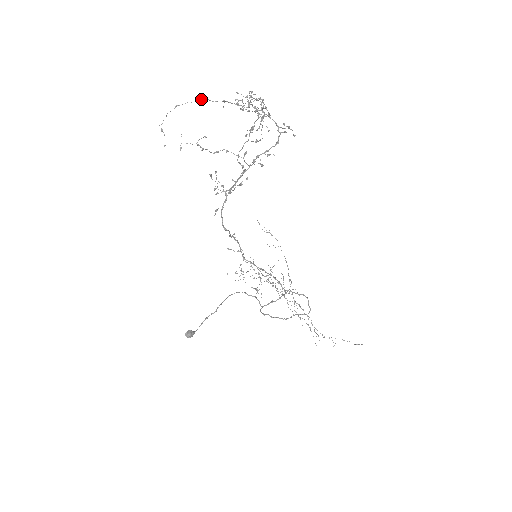
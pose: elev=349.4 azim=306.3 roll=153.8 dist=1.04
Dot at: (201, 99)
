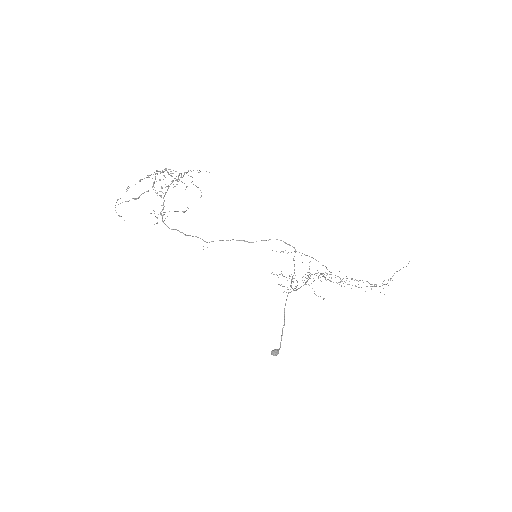
Dot at: occluded
